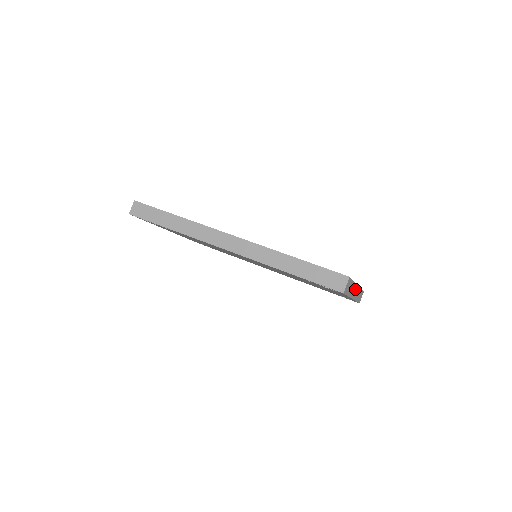
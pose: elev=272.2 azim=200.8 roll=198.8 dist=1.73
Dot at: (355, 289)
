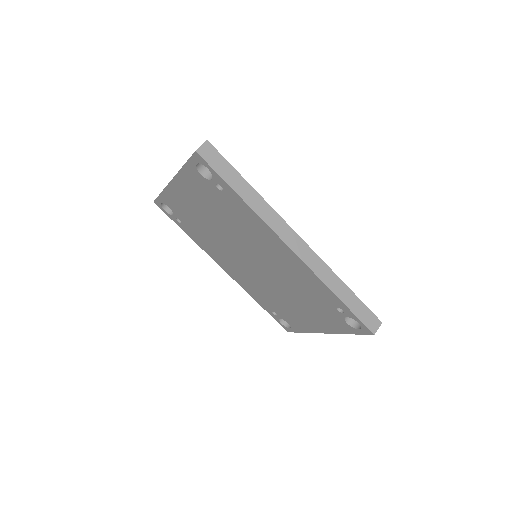
Dot at: occluded
